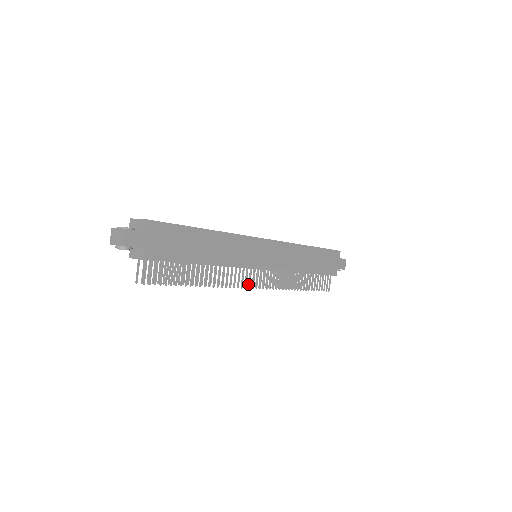
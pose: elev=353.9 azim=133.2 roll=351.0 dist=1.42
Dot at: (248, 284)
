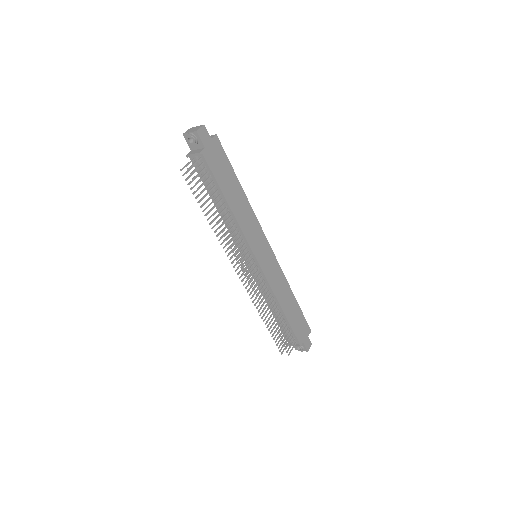
Dot at: (238, 272)
